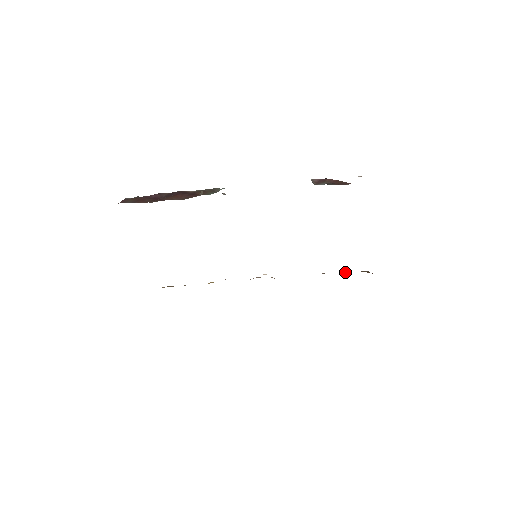
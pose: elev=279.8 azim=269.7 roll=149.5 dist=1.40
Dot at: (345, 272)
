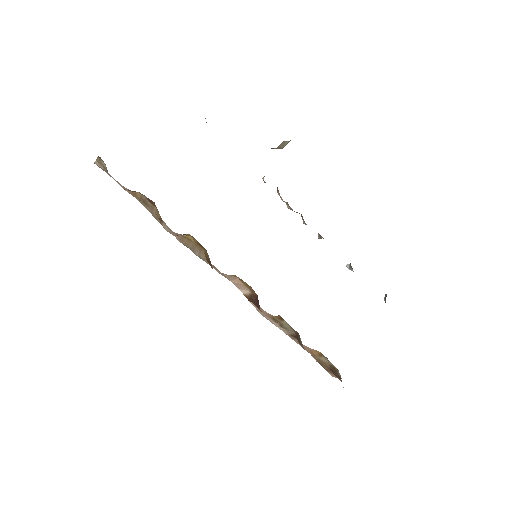
Dot at: occluded
